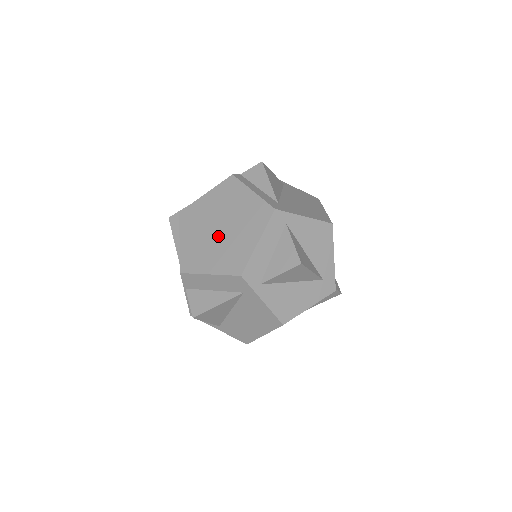
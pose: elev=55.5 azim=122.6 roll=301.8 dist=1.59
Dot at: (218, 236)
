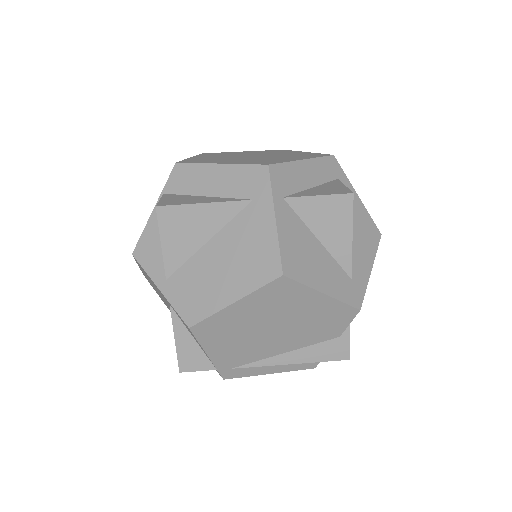
Dot at: (247, 157)
